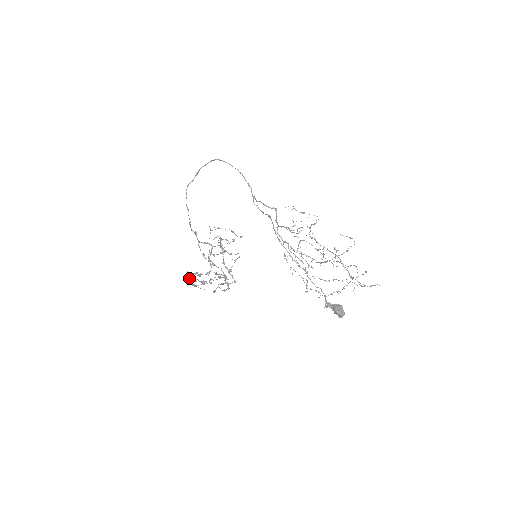
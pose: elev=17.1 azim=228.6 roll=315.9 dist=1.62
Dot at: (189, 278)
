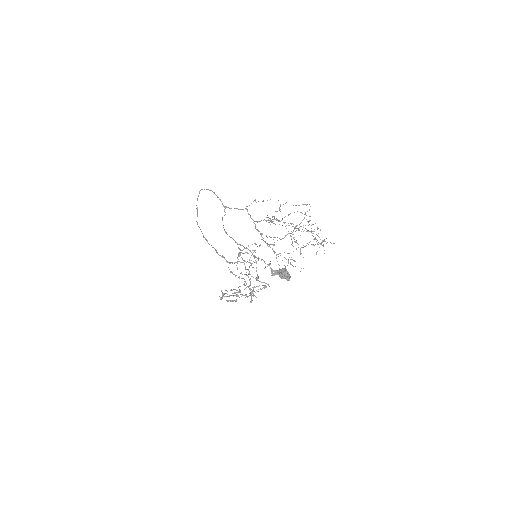
Dot at: (222, 296)
